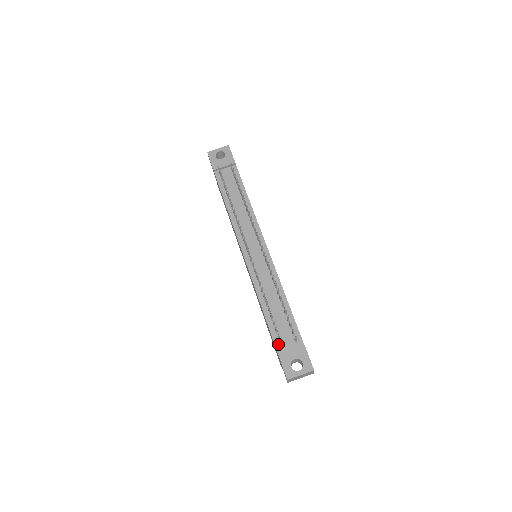
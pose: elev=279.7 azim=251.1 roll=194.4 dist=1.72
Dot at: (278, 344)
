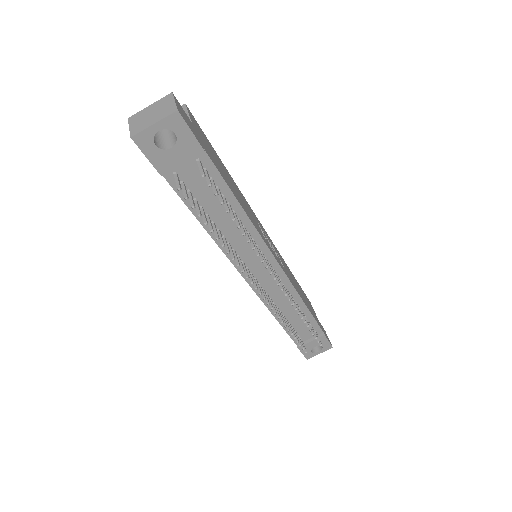
Dot at: occluded
